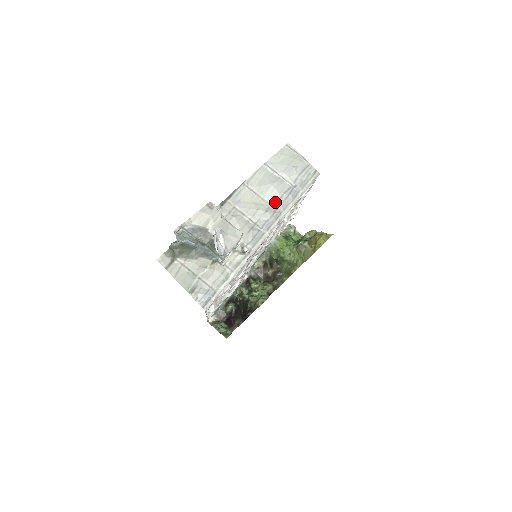
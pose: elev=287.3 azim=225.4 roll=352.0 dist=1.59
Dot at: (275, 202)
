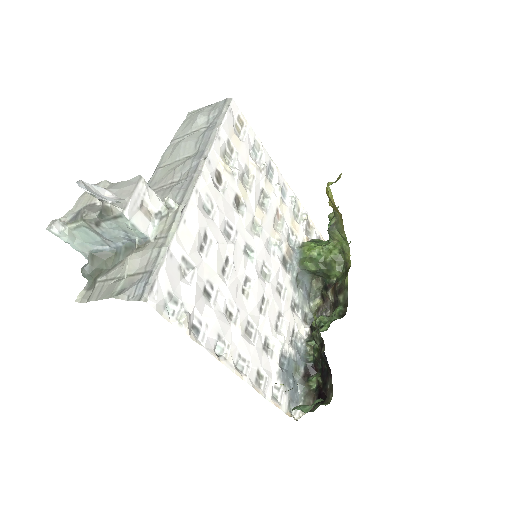
Dot at: (193, 150)
